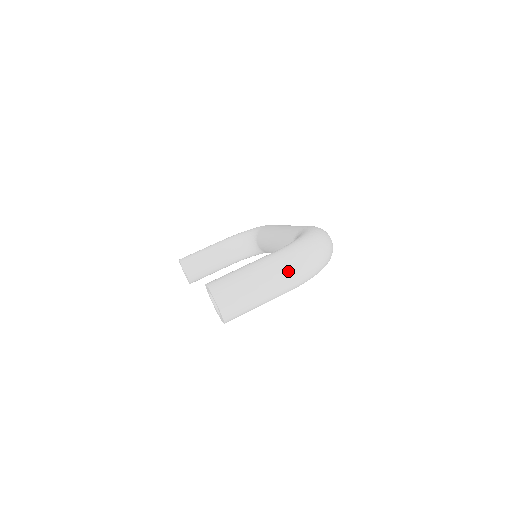
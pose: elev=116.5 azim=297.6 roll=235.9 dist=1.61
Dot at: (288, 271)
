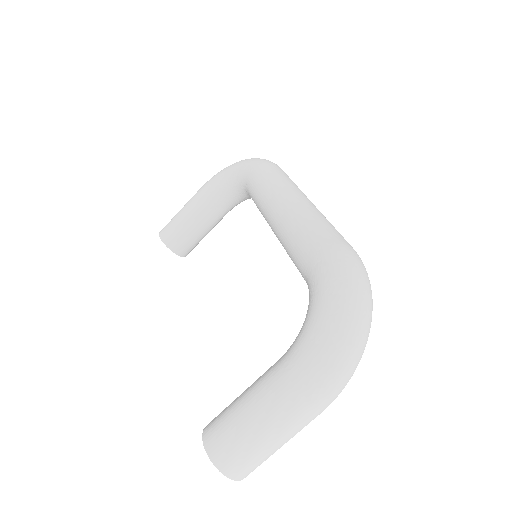
Dot at: (314, 406)
